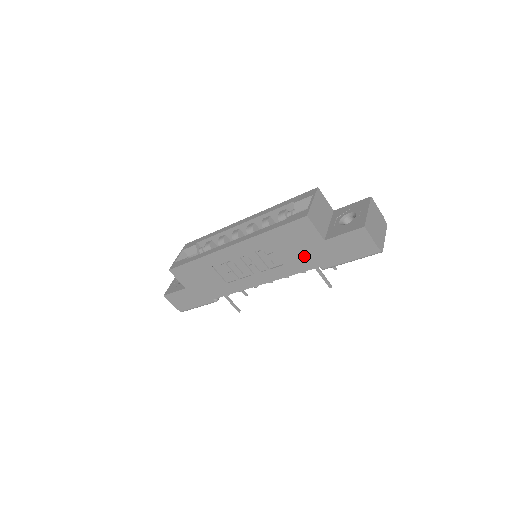
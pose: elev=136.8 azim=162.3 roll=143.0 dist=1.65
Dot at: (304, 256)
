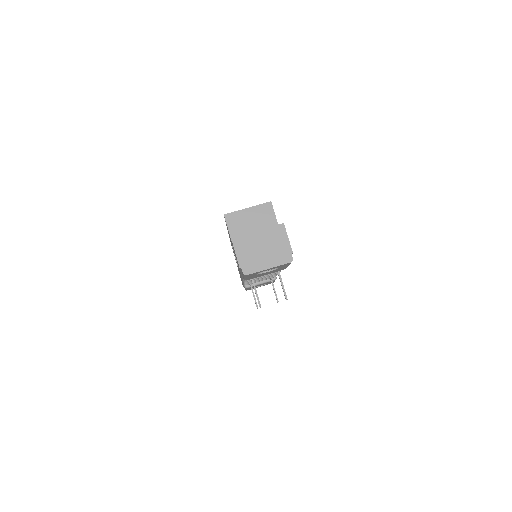
Dot at: occluded
